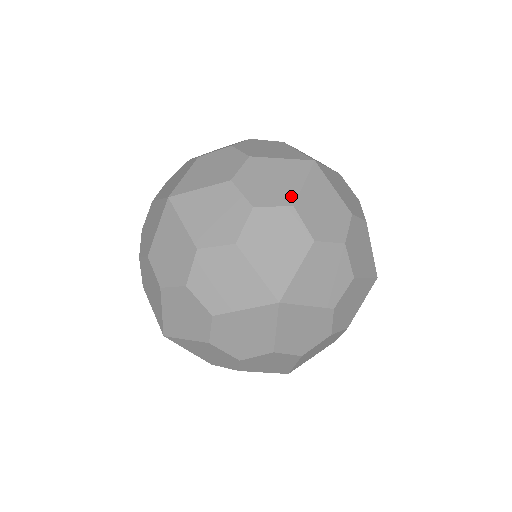
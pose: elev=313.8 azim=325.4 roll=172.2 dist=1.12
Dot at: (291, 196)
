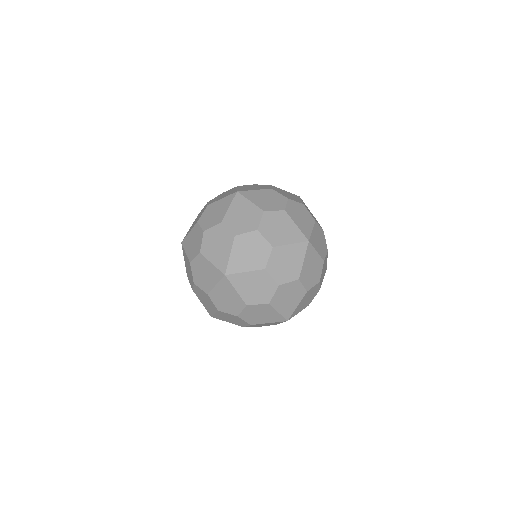
Dot at: (208, 289)
